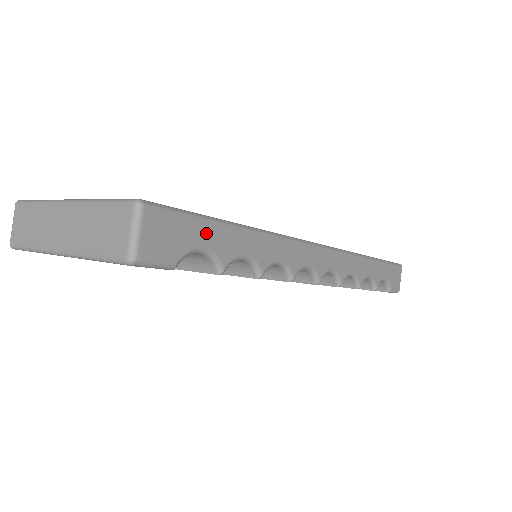
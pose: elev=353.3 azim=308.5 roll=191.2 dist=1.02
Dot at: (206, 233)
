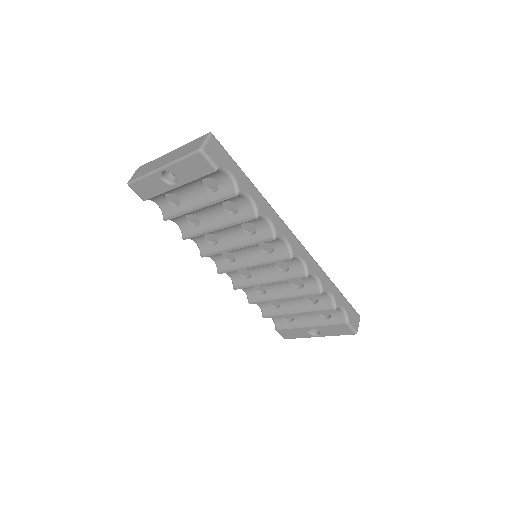
Dot at: (235, 169)
